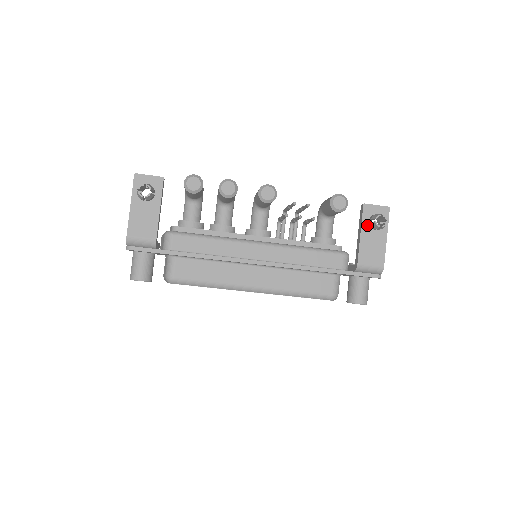
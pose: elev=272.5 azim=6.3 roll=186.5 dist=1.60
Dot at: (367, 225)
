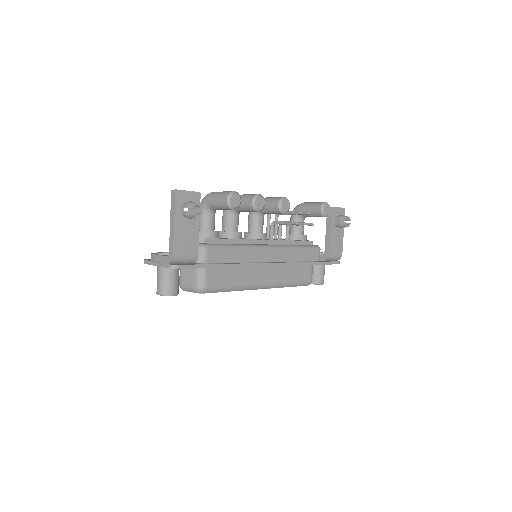
Dot at: (334, 224)
